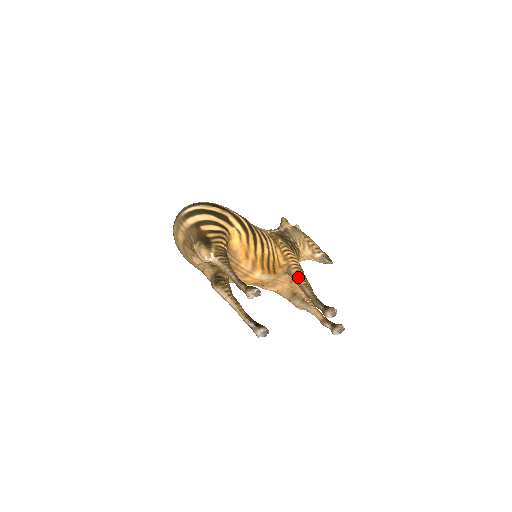
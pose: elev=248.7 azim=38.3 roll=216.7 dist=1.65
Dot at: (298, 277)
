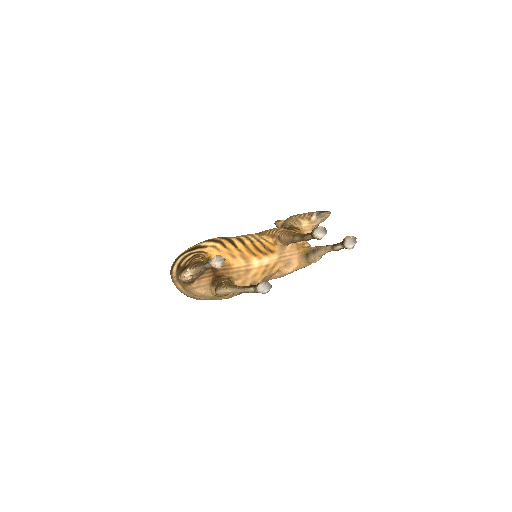
Dot at: (287, 237)
